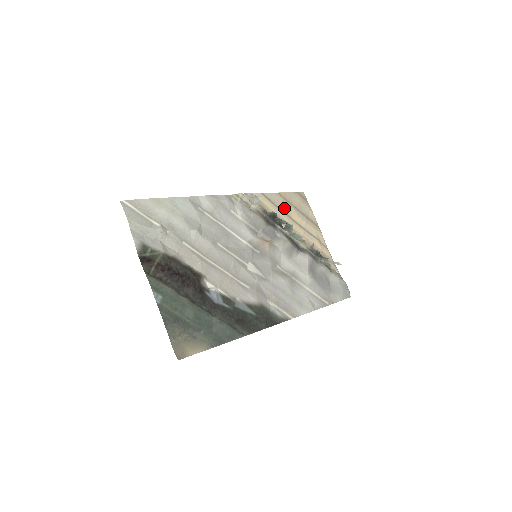
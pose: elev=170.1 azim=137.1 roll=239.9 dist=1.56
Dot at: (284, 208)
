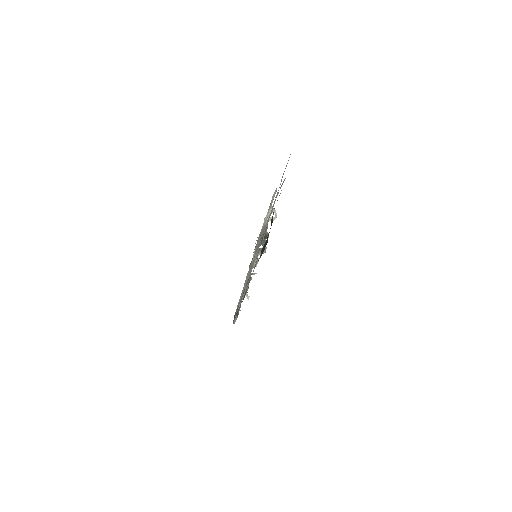
Dot at: occluded
